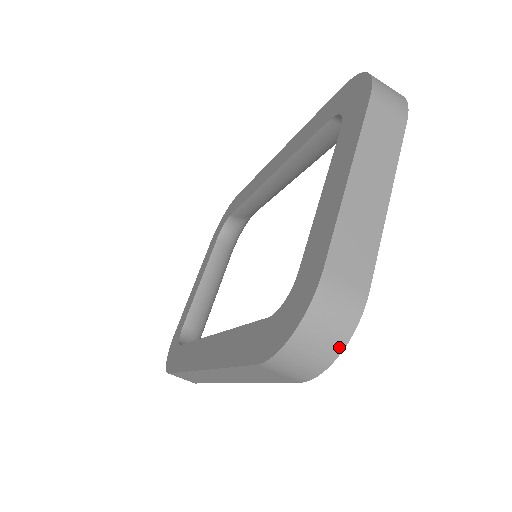
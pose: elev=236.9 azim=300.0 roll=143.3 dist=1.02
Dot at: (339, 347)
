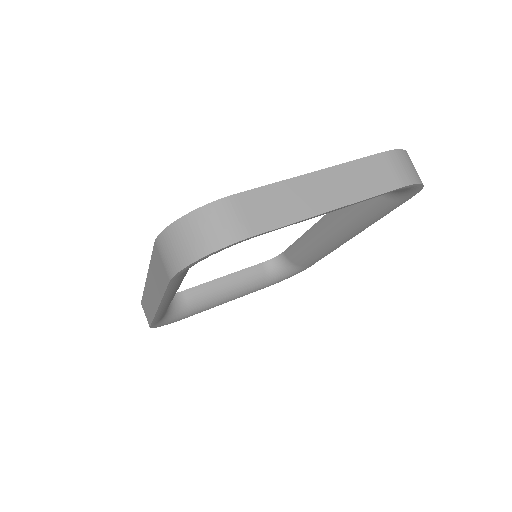
Dot at: (201, 253)
